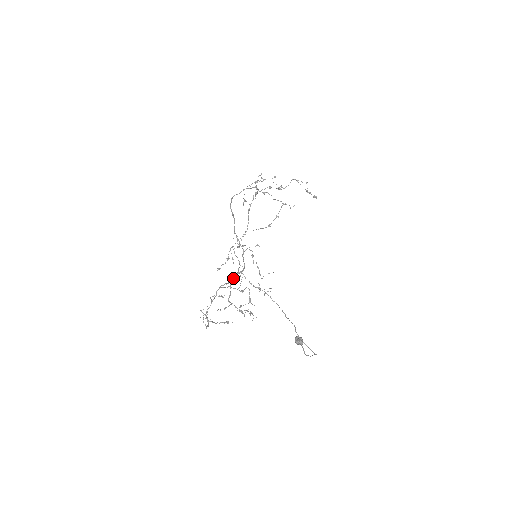
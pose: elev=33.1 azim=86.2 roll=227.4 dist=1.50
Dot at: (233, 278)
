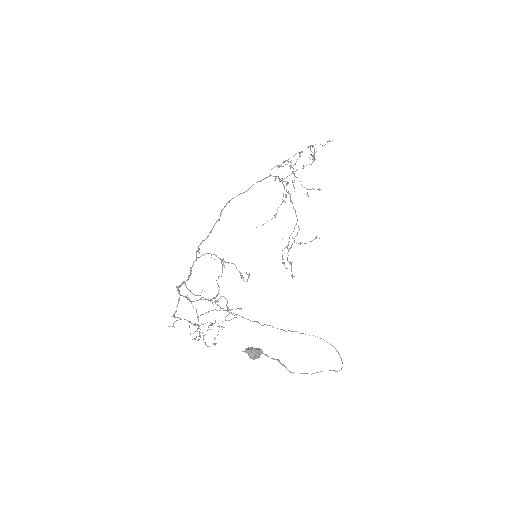
Dot at: (177, 290)
